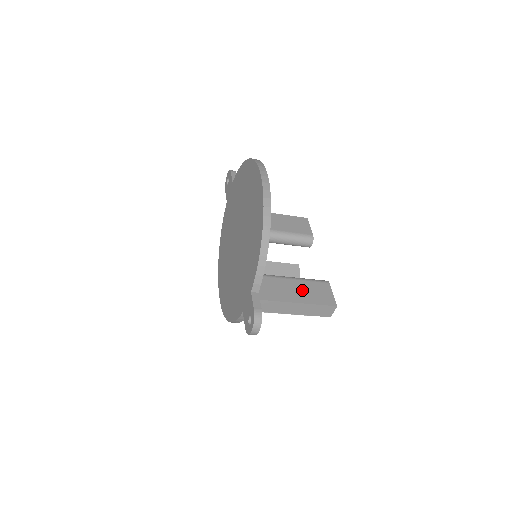
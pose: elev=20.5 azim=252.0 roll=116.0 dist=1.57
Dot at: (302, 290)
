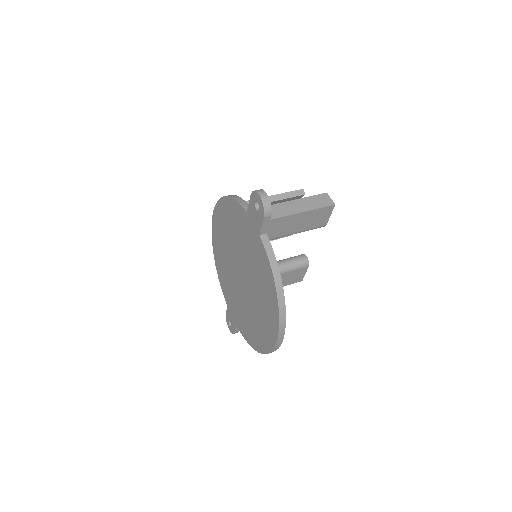
Dot at: occluded
